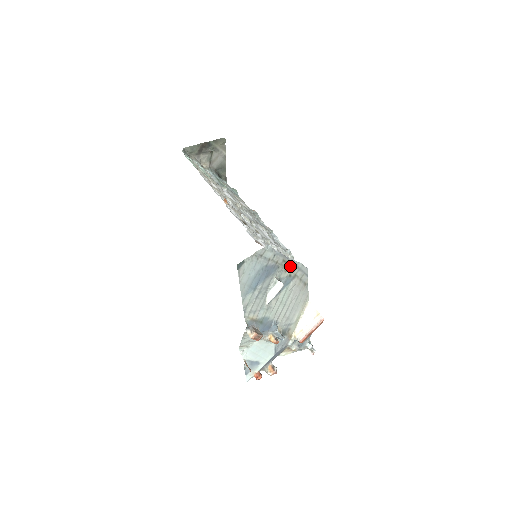
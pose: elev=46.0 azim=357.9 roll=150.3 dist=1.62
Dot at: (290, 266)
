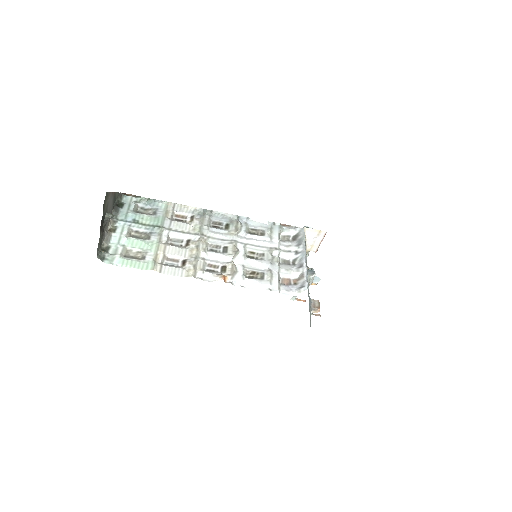
Dot at: occluded
